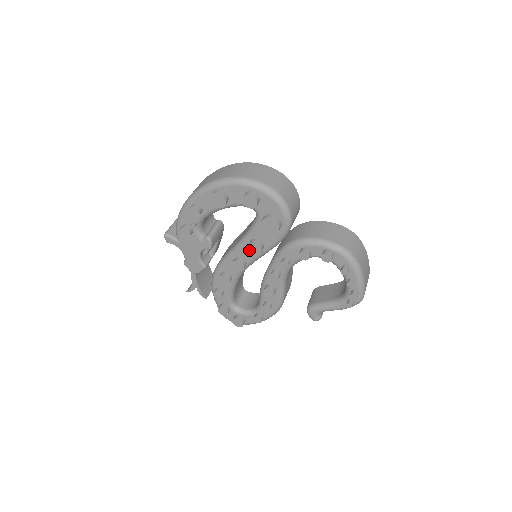
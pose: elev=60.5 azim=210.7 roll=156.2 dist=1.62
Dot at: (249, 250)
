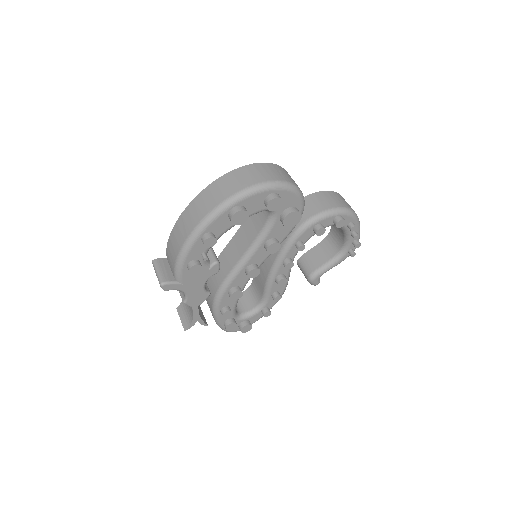
Dot at: (268, 252)
